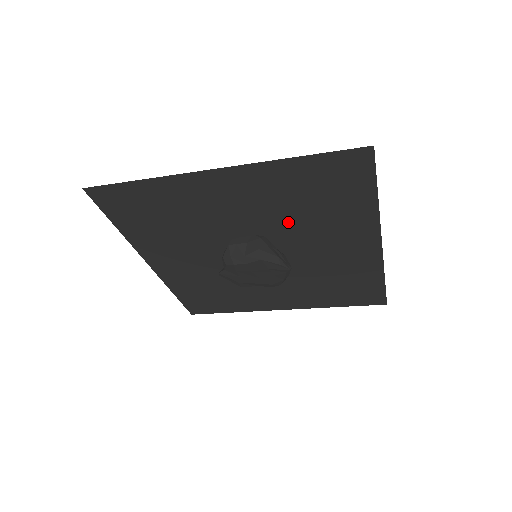
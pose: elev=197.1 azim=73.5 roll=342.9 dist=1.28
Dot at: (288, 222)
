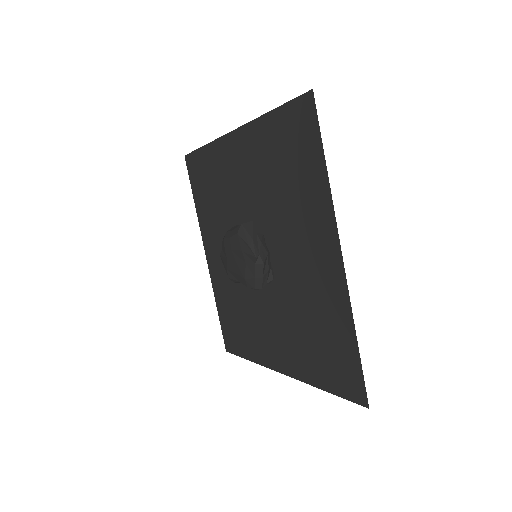
Dot at: (273, 205)
